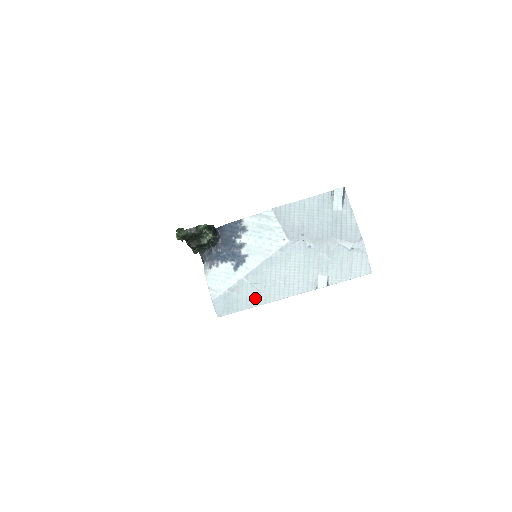
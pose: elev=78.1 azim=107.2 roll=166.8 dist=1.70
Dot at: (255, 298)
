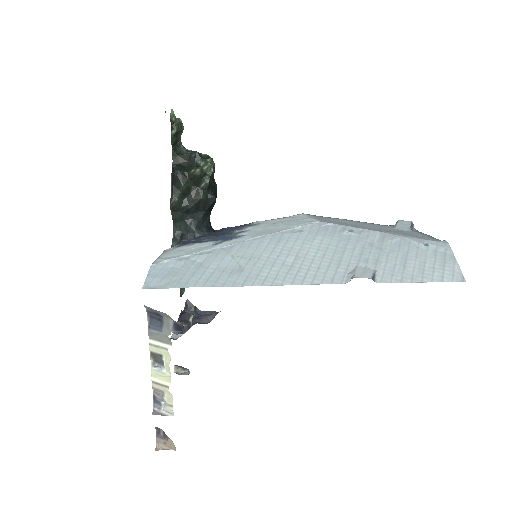
Dot at: (228, 275)
